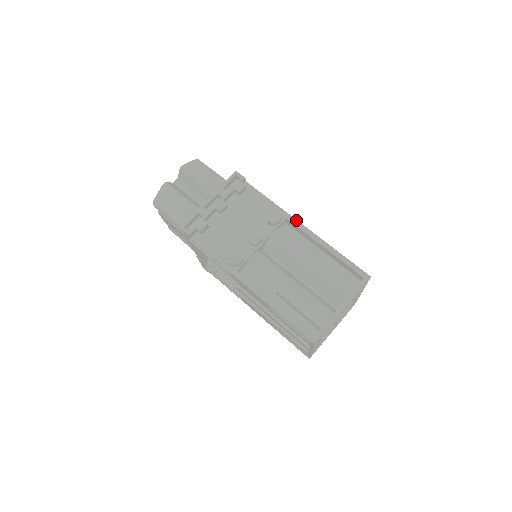
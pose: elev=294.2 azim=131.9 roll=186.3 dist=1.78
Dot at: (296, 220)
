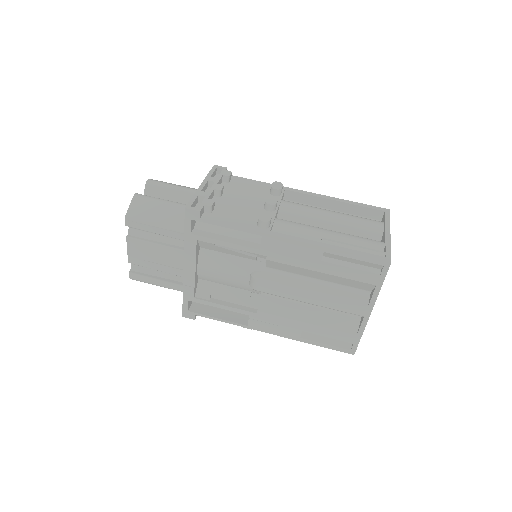
Dot at: (295, 189)
